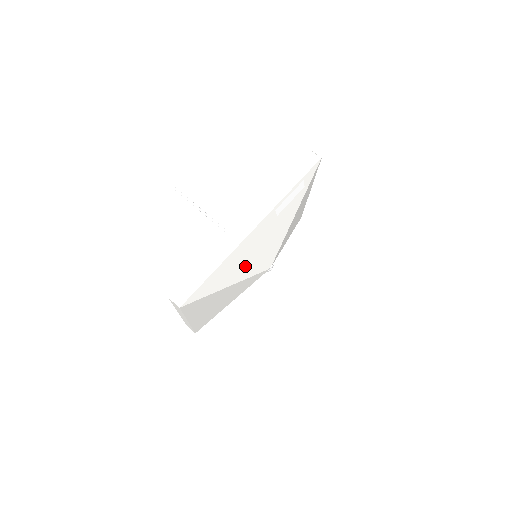
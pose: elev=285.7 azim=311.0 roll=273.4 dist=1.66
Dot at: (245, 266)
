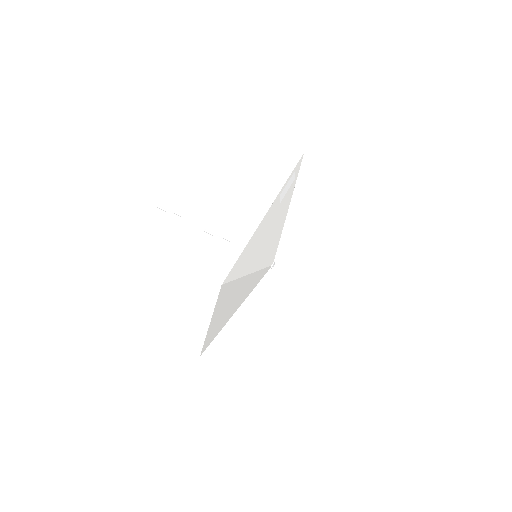
Dot at: (260, 253)
